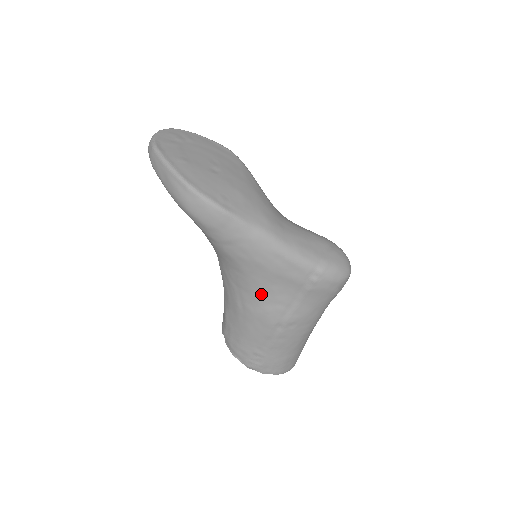
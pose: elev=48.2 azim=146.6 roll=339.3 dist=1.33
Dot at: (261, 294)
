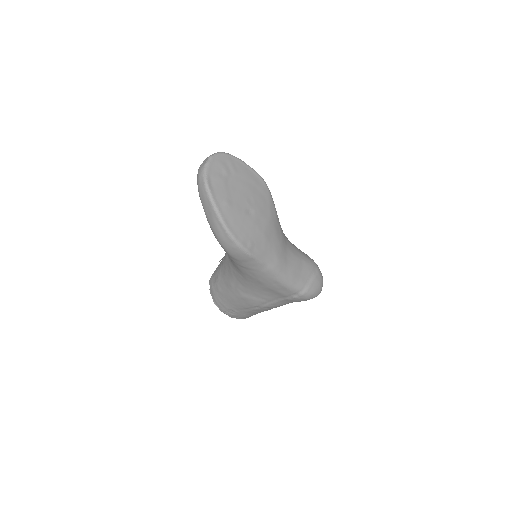
Dot at: (253, 291)
